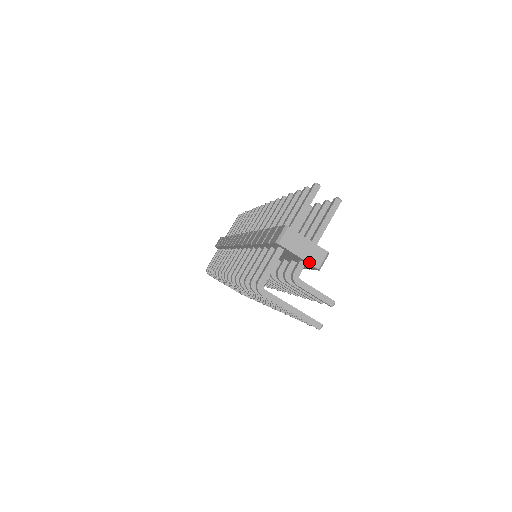
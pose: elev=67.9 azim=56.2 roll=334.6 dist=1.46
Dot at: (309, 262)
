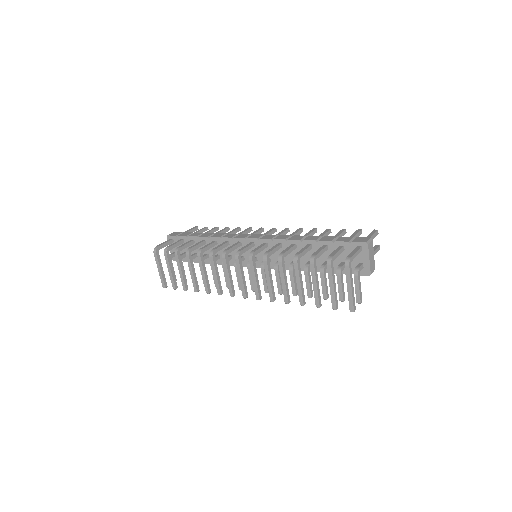
Dot at: (370, 267)
